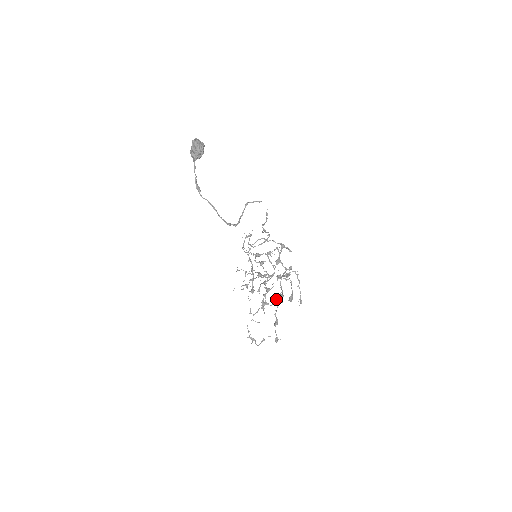
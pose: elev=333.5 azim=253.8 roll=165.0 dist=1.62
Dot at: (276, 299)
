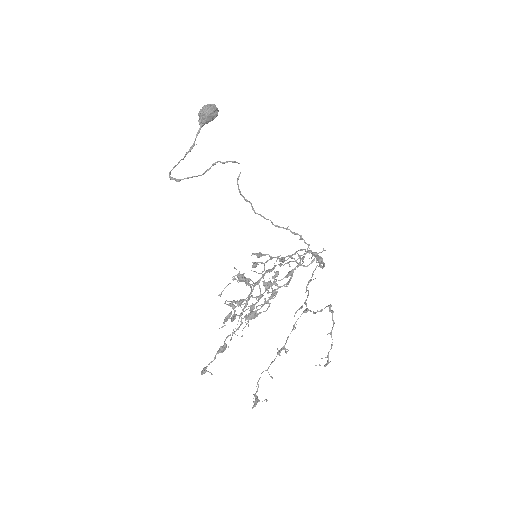
Dot at: (234, 312)
